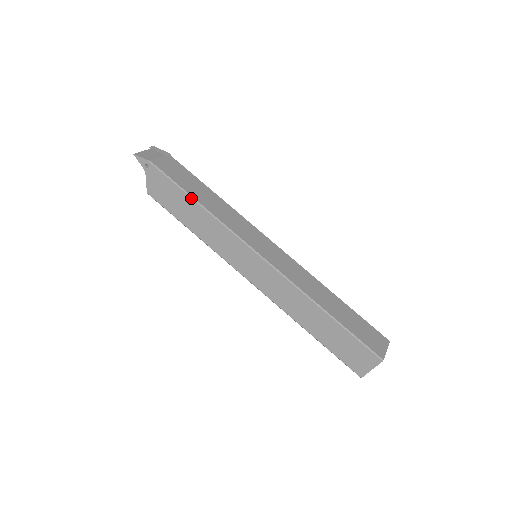
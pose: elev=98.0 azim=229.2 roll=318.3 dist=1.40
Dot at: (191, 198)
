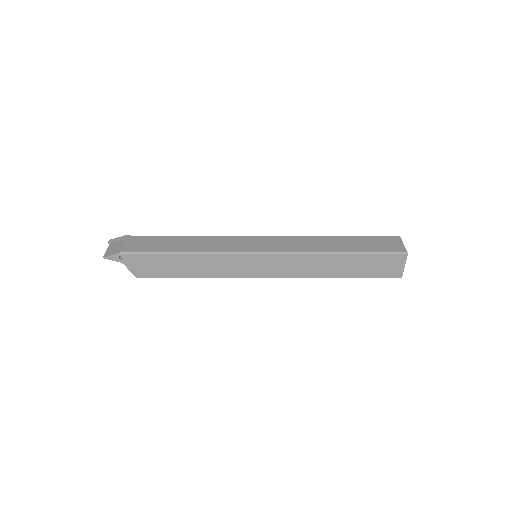
Dot at: (175, 254)
